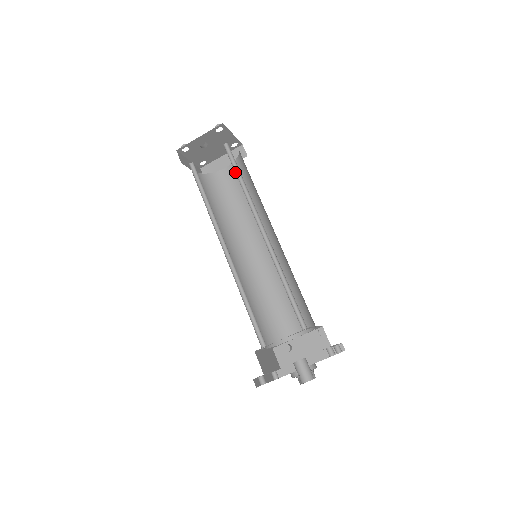
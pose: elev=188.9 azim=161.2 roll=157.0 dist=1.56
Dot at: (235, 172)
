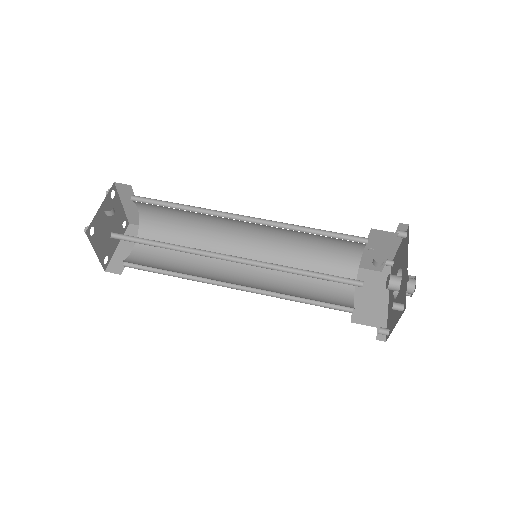
Dot at: occluded
